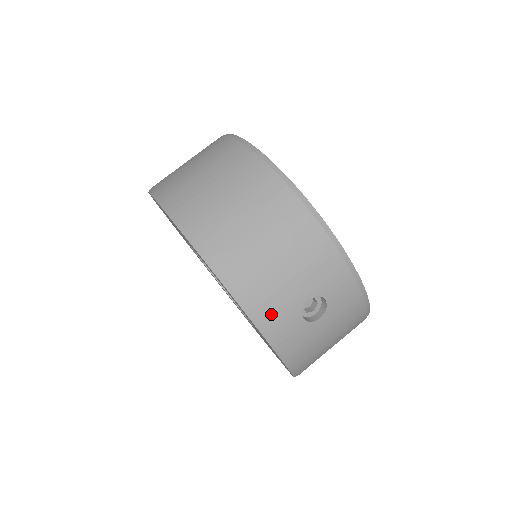
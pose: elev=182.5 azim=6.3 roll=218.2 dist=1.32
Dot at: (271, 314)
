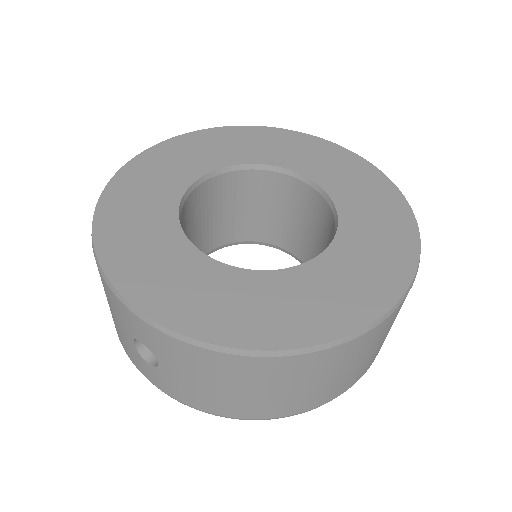
Dot at: occluded
